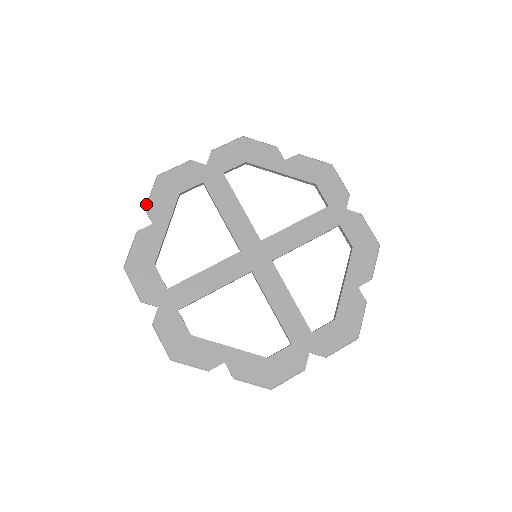
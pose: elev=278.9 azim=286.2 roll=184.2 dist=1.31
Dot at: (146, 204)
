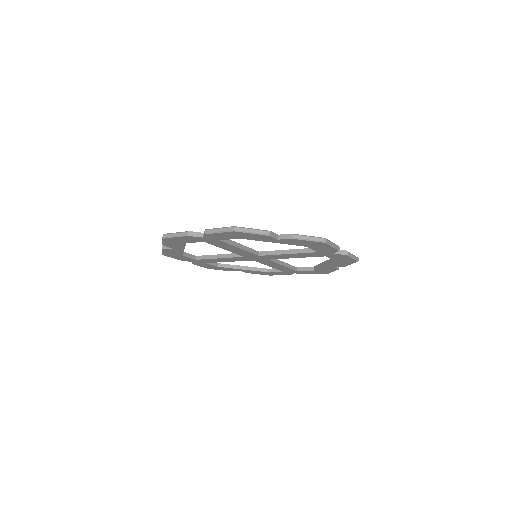
Dot at: (162, 244)
